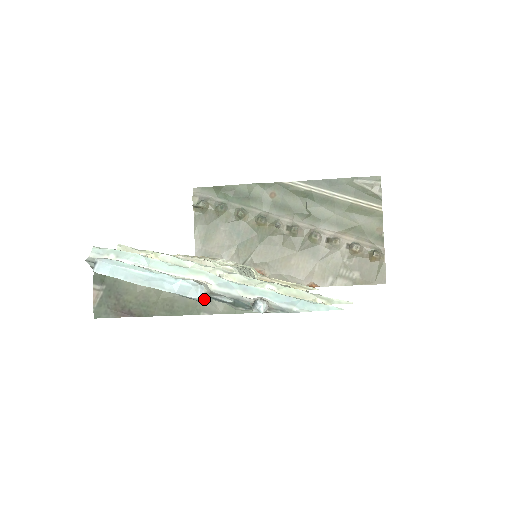
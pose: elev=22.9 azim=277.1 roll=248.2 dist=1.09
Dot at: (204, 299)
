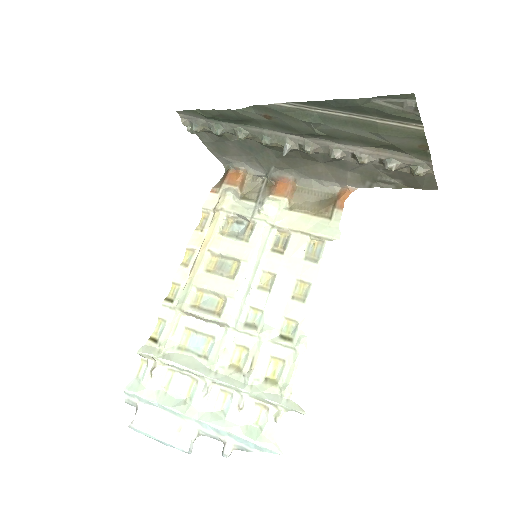
Dot at: occluded
